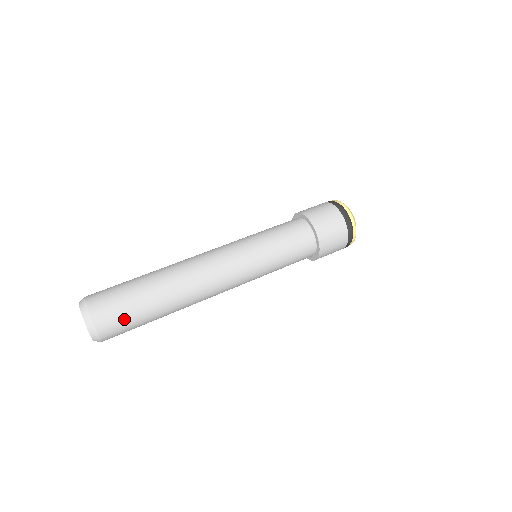
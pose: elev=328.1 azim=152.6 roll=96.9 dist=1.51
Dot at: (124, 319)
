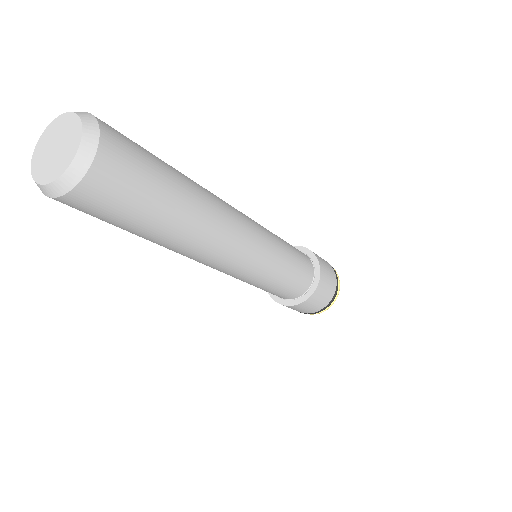
Dot at: (140, 161)
